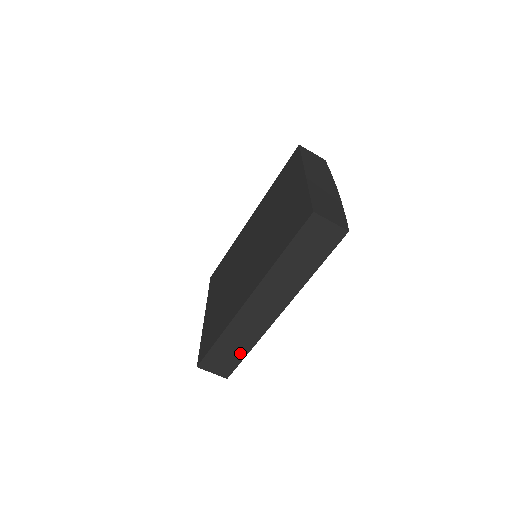
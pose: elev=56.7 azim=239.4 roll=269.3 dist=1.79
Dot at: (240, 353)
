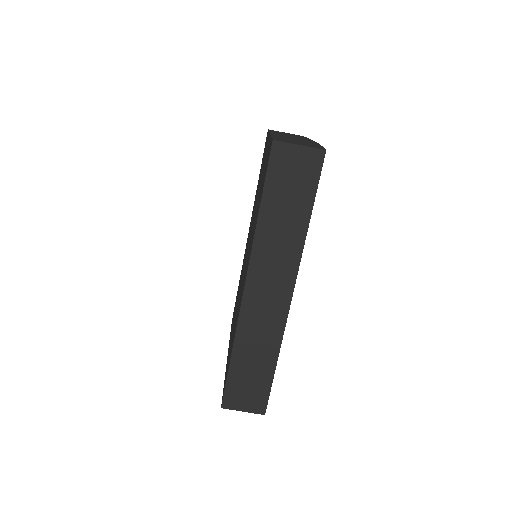
Dot at: (266, 370)
